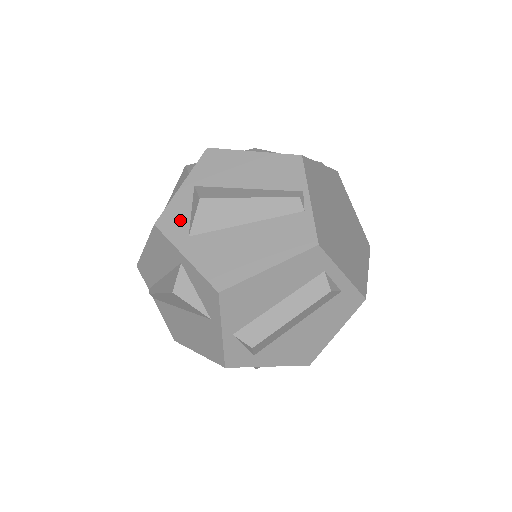
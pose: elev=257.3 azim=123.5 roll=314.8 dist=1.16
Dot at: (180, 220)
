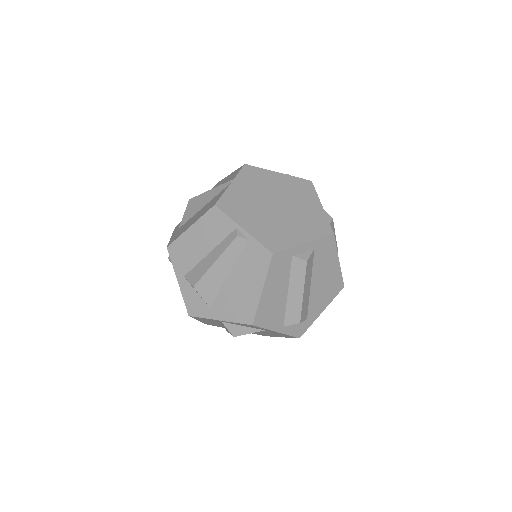
Dot at: (197, 302)
